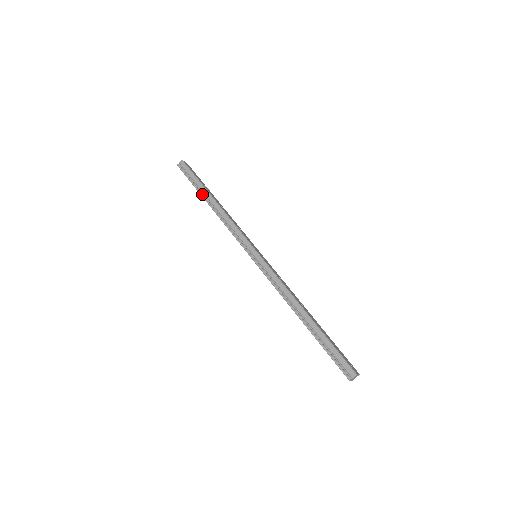
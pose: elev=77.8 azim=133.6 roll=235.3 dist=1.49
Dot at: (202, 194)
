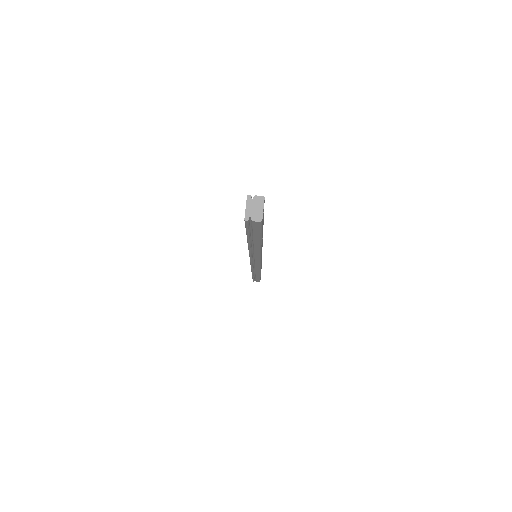
Dot at: occluded
